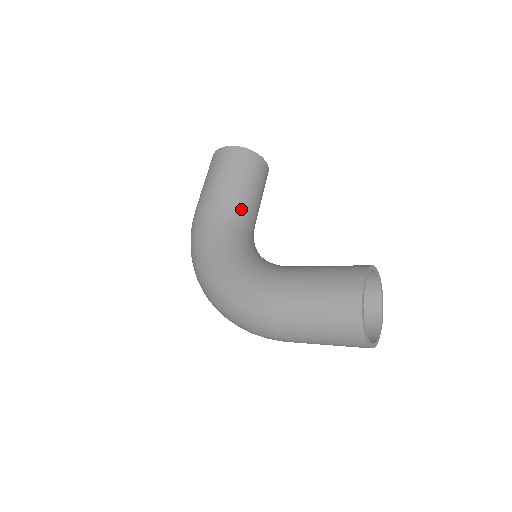
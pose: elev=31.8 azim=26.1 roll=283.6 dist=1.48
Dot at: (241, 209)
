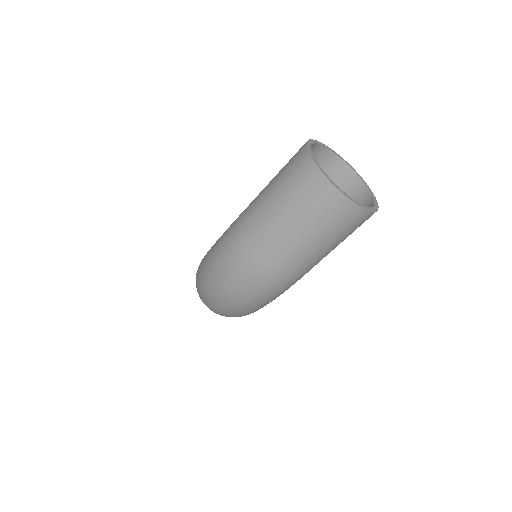
Dot at: occluded
